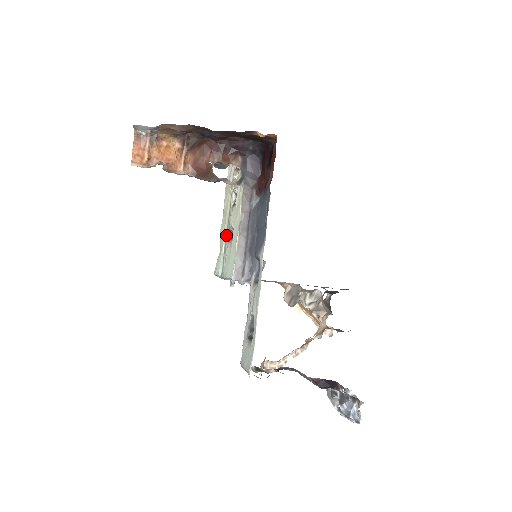
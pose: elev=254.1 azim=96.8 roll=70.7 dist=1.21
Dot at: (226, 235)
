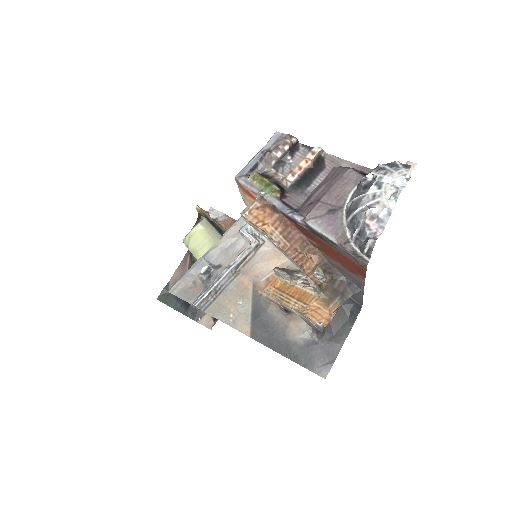
Dot at: occluded
